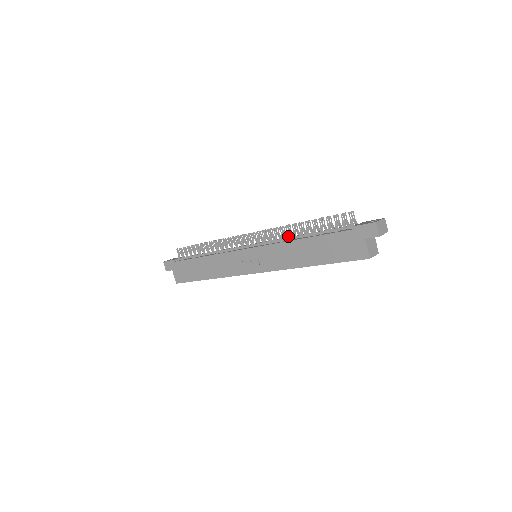
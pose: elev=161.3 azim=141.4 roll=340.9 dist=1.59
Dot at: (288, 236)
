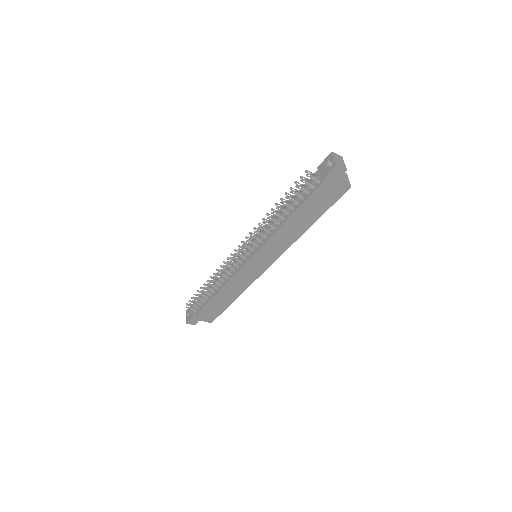
Dot at: (272, 227)
